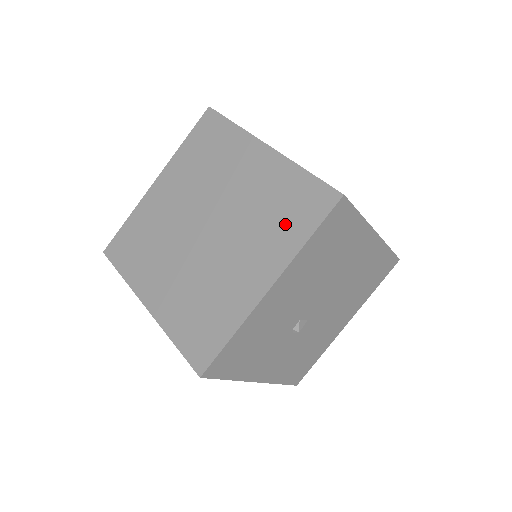
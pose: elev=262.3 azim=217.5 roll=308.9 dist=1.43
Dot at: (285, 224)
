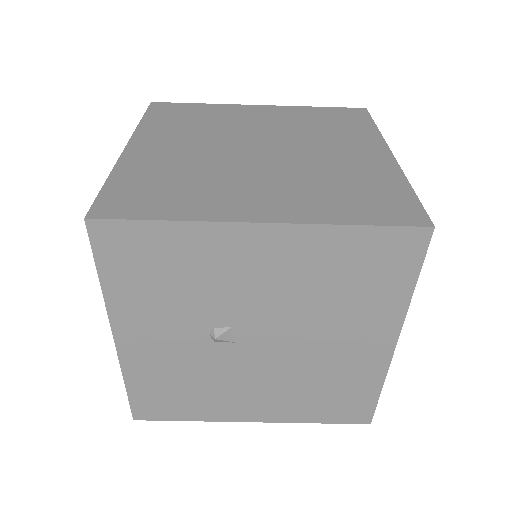
Dot at: (342, 199)
